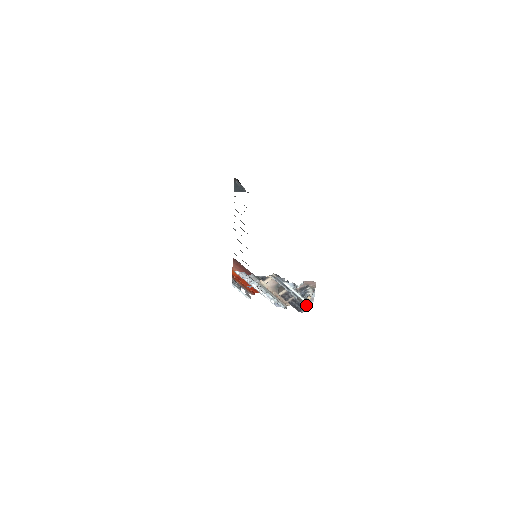
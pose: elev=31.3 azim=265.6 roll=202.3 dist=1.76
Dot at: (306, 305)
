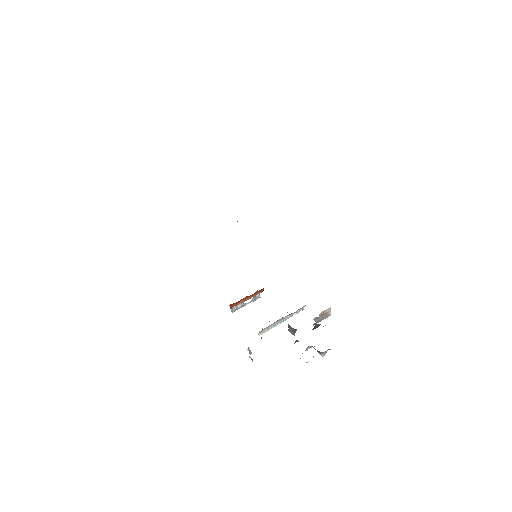
Dot at: (327, 313)
